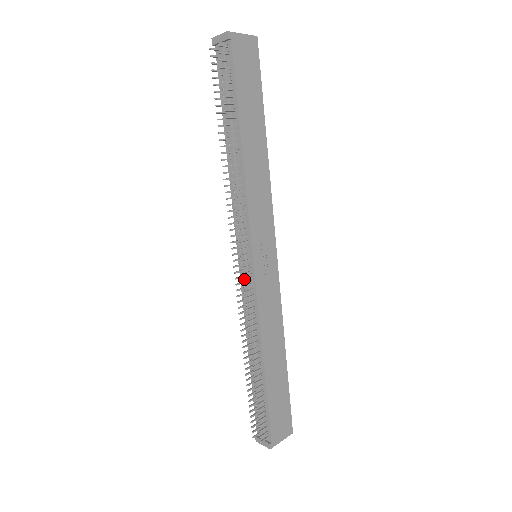
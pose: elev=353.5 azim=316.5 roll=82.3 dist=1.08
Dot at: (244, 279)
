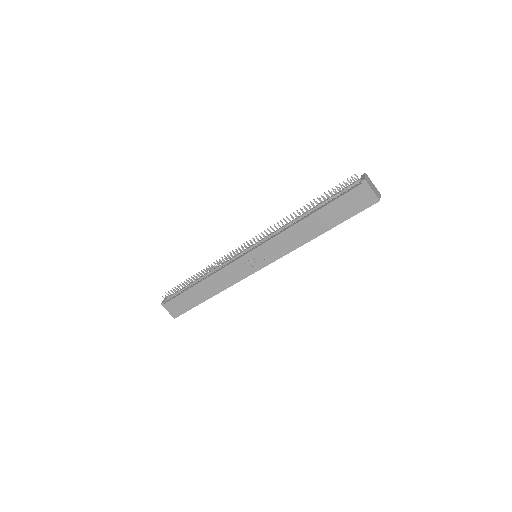
Dot at: occluded
